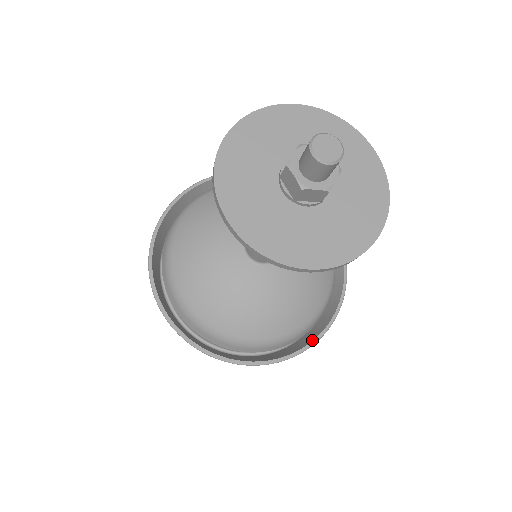
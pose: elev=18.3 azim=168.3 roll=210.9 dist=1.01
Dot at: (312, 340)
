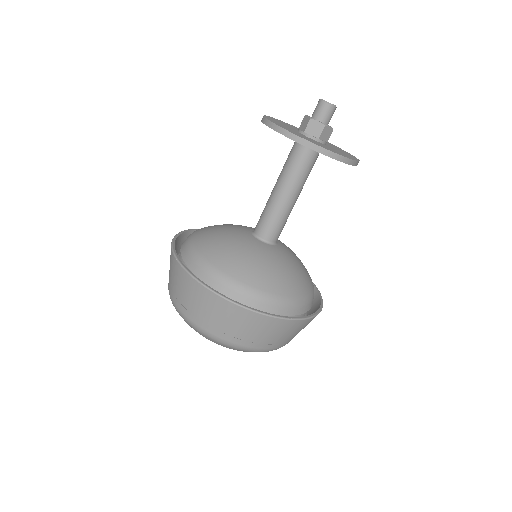
Dot at: (320, 301)
